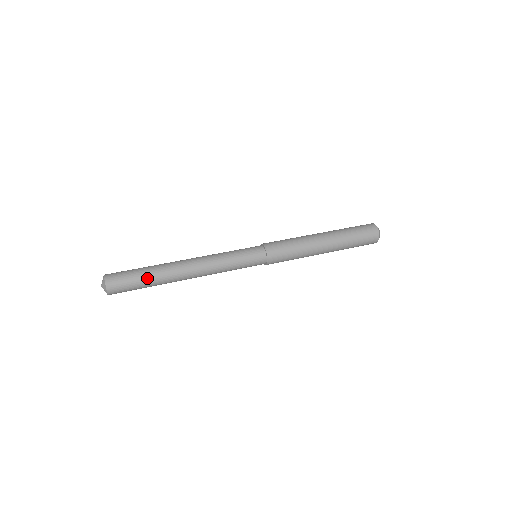
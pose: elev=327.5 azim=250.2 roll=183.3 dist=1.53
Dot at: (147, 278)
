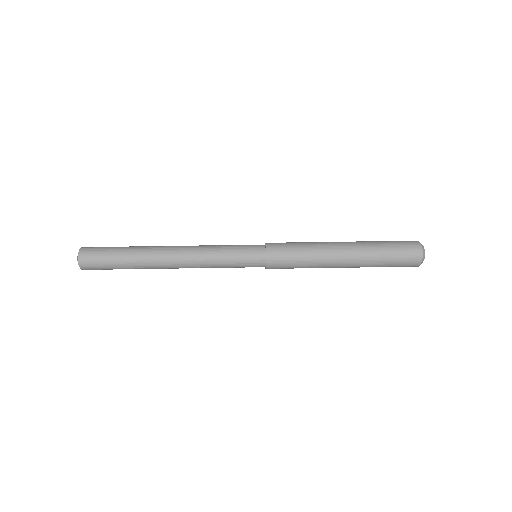
Dot at: (125, 268)
